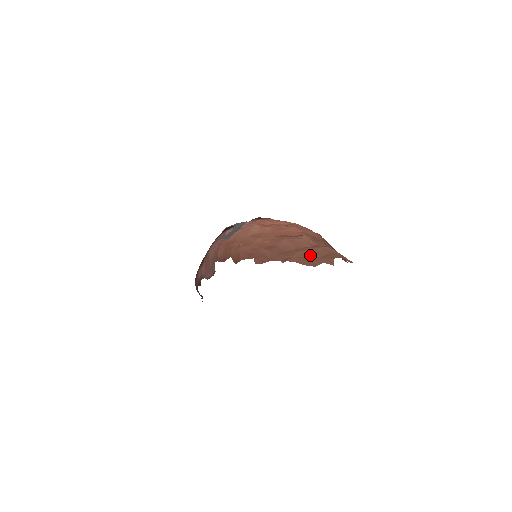
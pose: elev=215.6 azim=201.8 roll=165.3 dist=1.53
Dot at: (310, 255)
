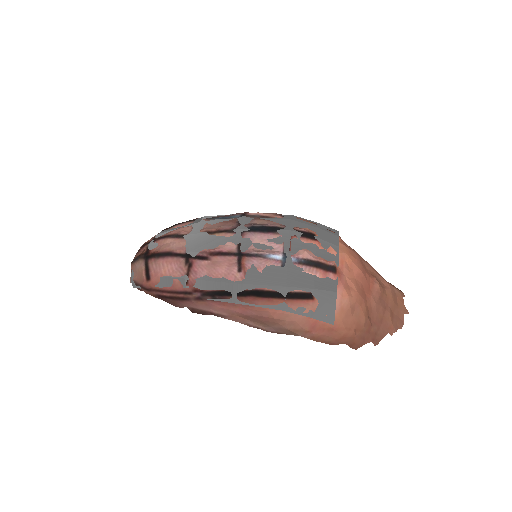
Dot at: (394, 310)
